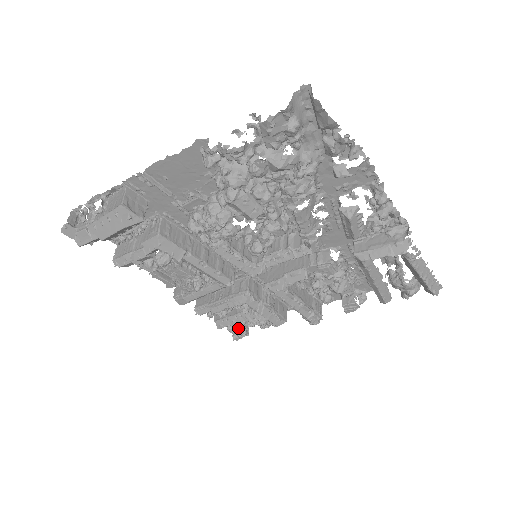
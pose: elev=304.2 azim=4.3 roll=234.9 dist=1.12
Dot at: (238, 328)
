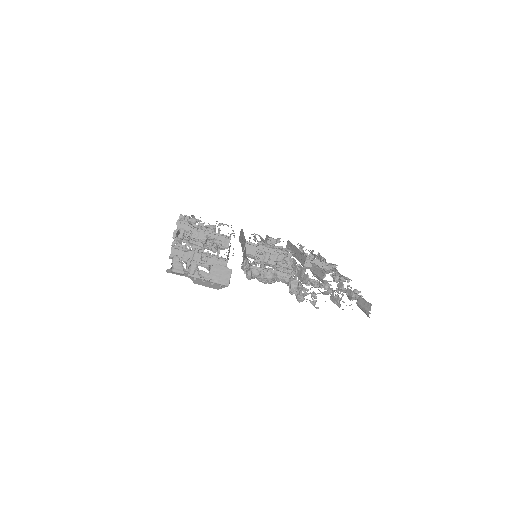
Dot at: occluded
